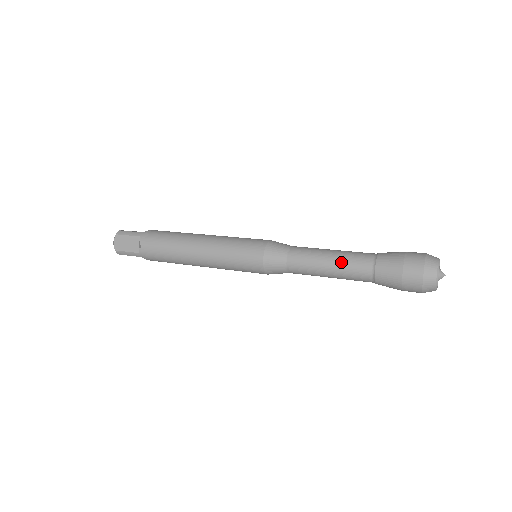
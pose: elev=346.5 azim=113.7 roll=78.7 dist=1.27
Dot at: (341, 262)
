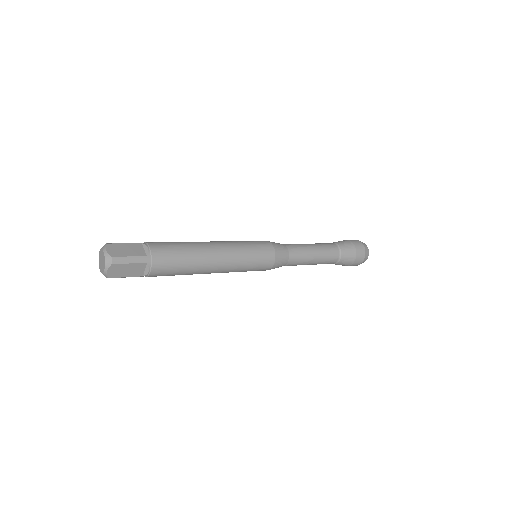
Dot at: (322, 259)
